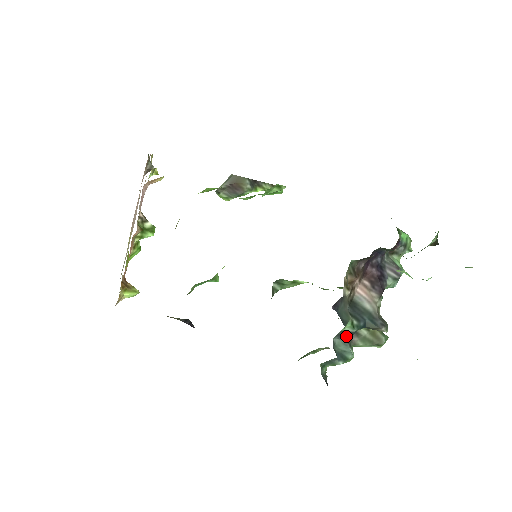
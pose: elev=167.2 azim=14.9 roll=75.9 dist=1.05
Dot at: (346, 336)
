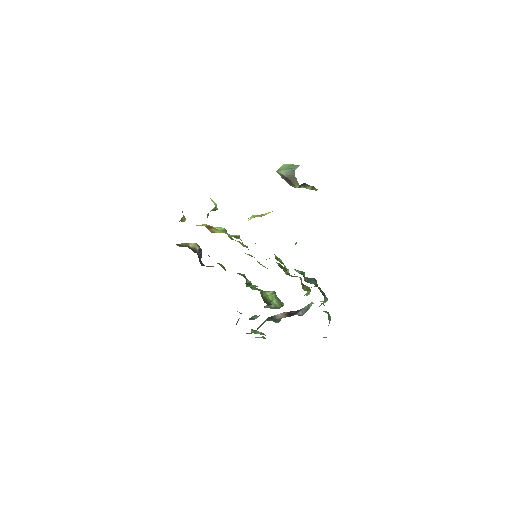
Dot at: occluded
